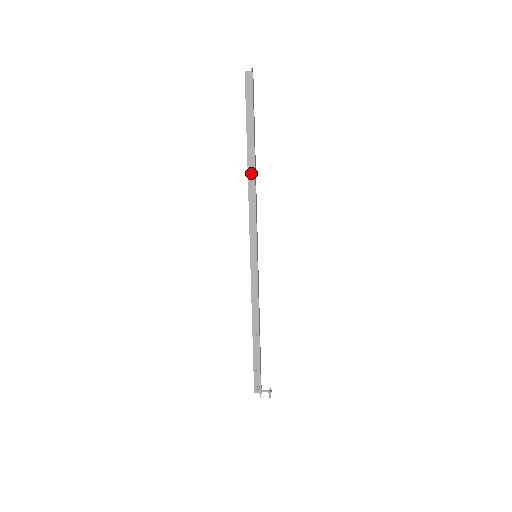
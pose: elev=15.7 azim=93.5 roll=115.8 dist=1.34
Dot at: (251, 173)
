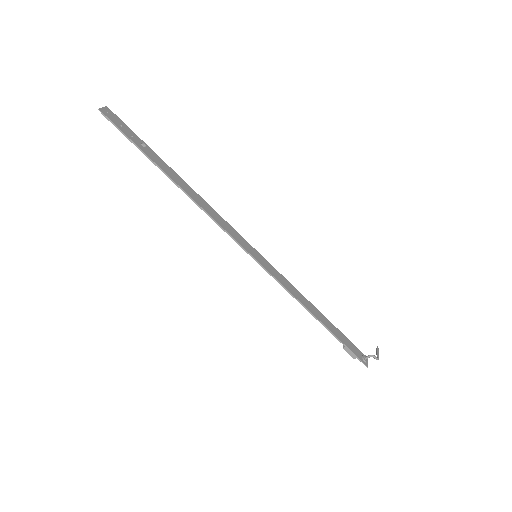
Dot at: occluded
